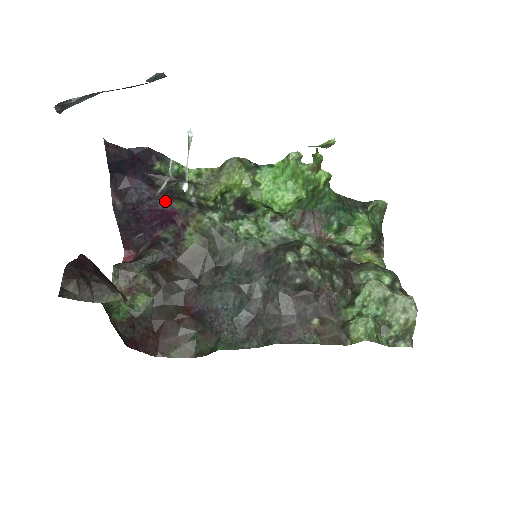
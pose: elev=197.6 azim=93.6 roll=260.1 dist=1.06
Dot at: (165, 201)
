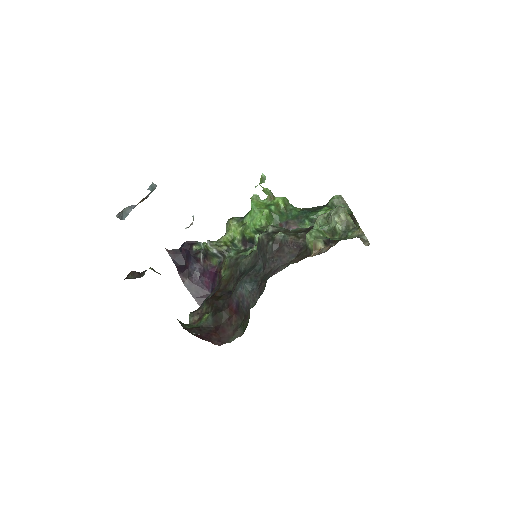
Dot at: (207, 265)
